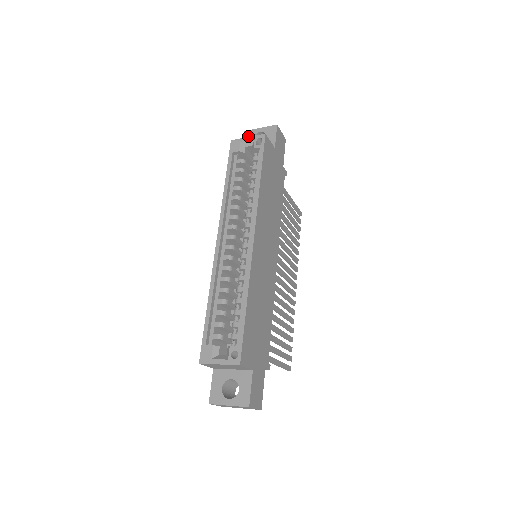
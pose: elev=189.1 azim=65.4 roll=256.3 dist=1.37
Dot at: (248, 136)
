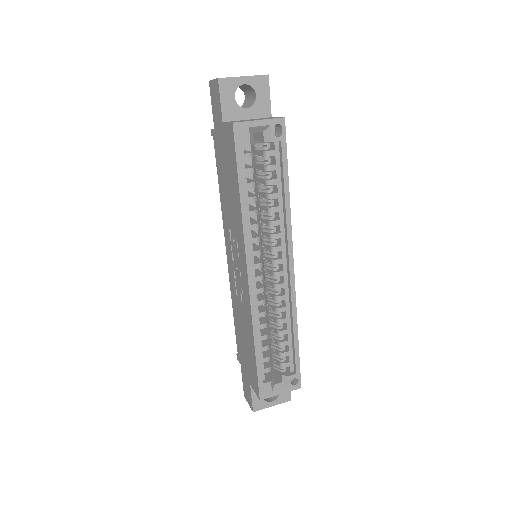
Dot at: (227, 89)
